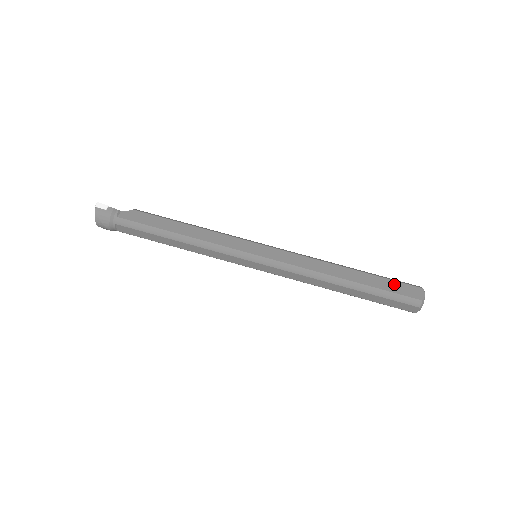
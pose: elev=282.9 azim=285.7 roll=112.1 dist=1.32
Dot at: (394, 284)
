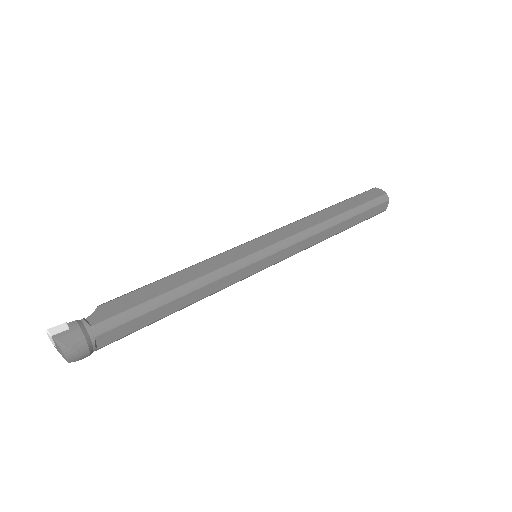
Dot at: (361, 197)
